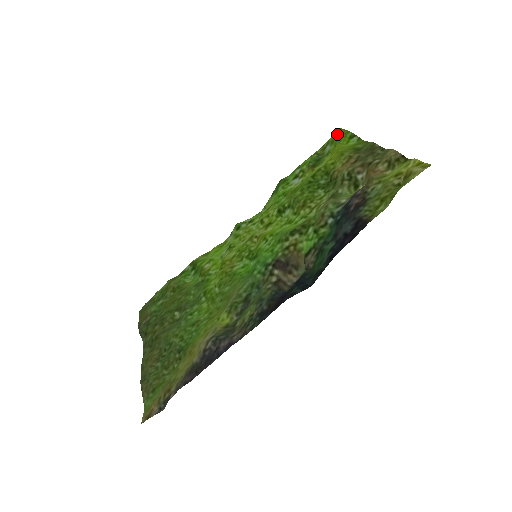
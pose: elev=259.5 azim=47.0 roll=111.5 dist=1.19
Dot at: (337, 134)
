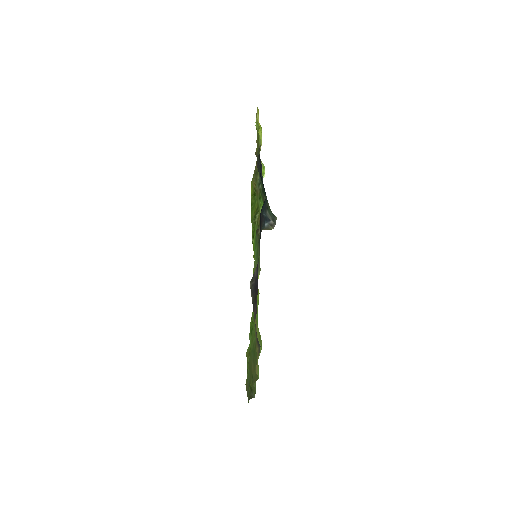
Dot at: occluded
